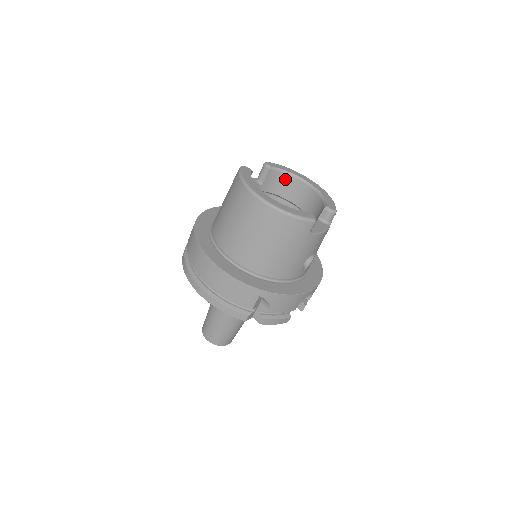
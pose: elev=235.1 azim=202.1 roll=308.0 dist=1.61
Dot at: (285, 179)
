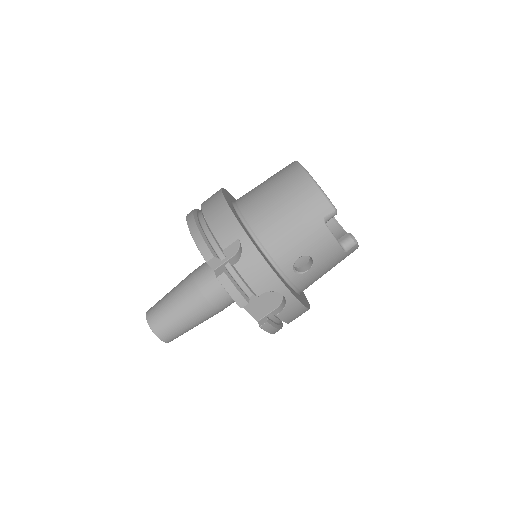
Dot at: occluded
